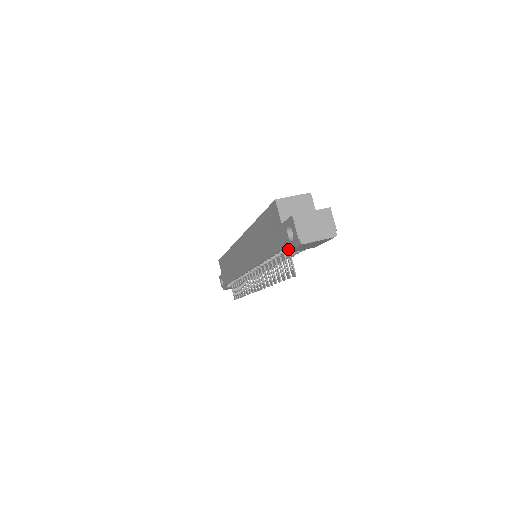
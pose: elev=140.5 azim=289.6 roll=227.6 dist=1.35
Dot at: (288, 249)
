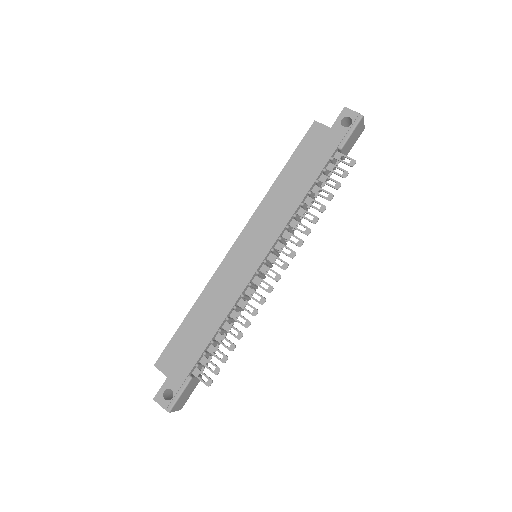
Dot at: (346, 138)
